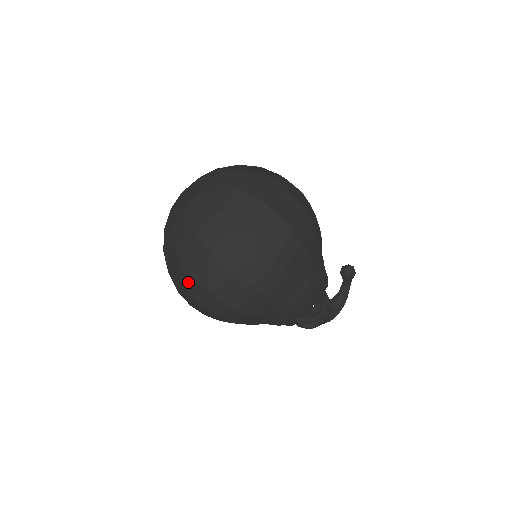
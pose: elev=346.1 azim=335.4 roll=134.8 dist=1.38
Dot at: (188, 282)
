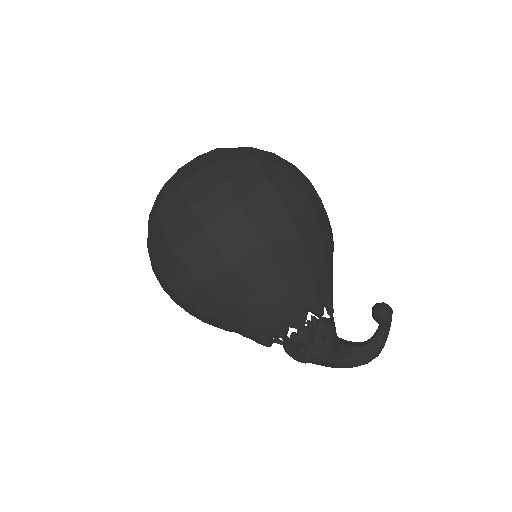
Dot at: (149, 255)
